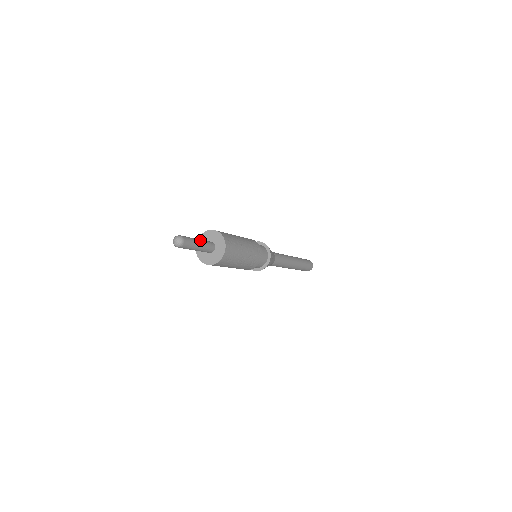
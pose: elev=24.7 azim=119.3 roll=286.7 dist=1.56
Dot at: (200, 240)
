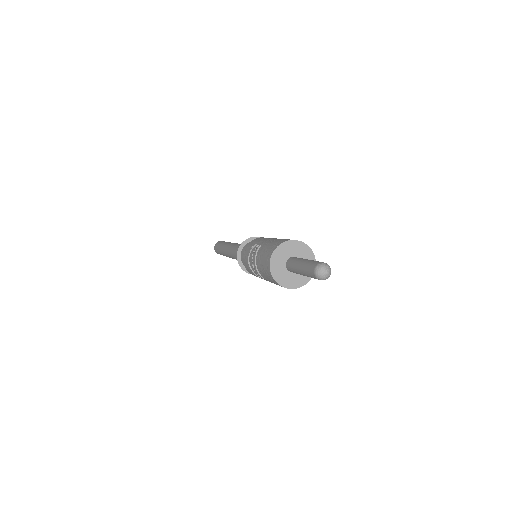
Dot at: occluded
